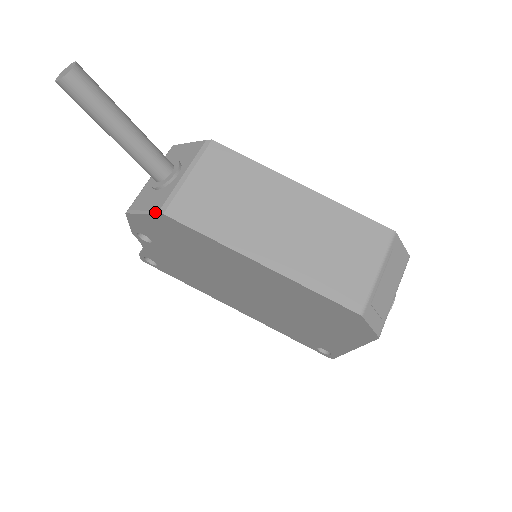
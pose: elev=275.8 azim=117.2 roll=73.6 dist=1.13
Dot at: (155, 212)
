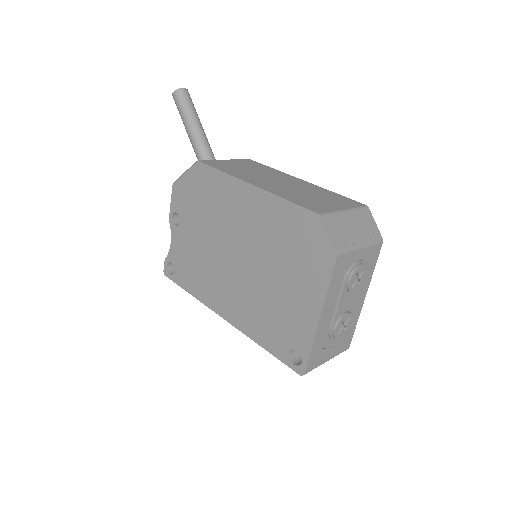
Dot at: (193, 164)
